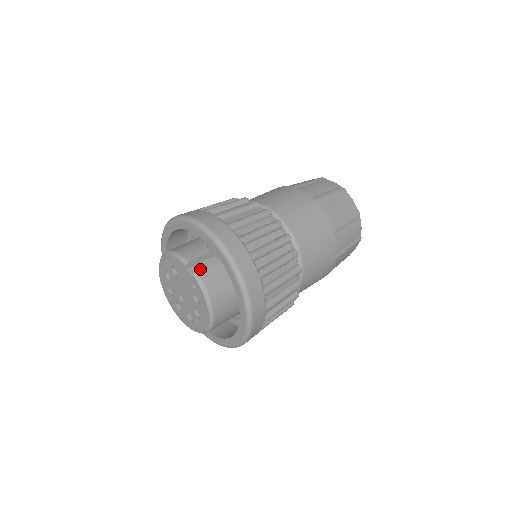
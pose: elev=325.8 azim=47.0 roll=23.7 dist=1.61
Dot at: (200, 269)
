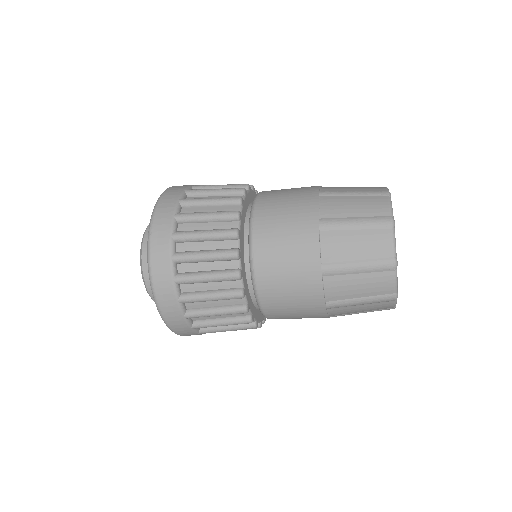
Dot at: occluded
